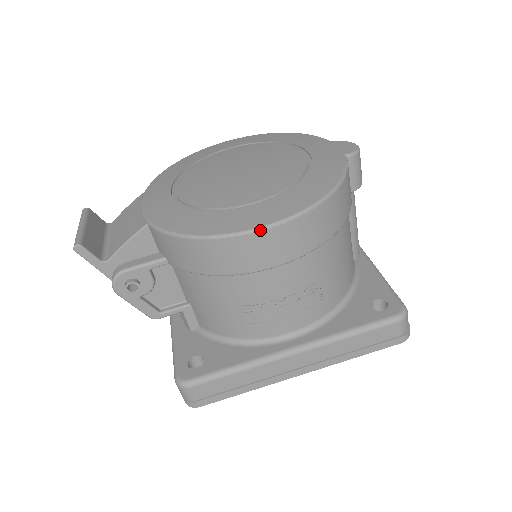
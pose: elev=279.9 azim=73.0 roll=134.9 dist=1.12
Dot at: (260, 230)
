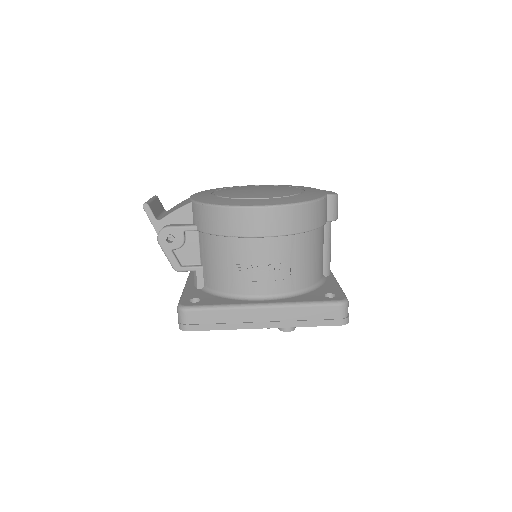
Dot at: (257, 207)
